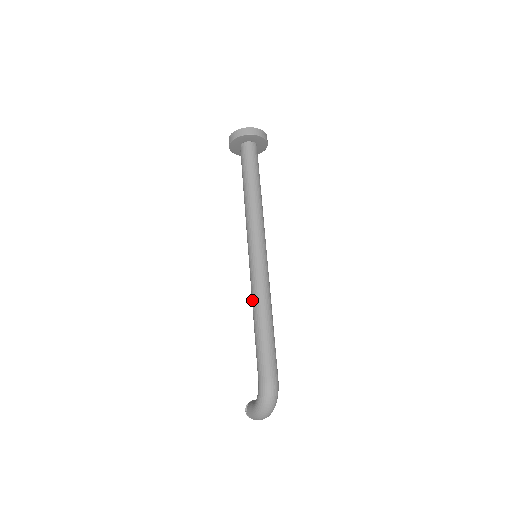
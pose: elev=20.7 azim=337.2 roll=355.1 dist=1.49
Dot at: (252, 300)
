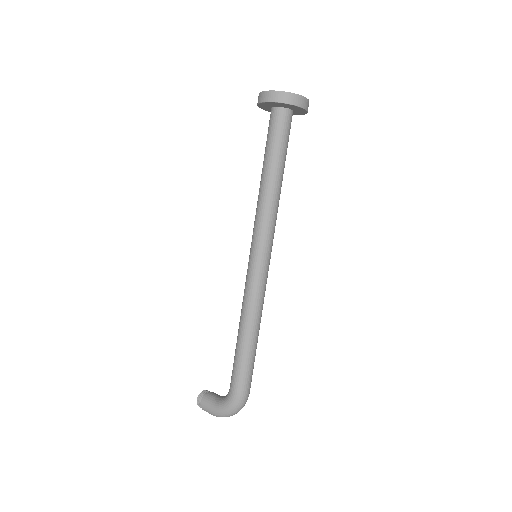
Dot at: (245, 310)
